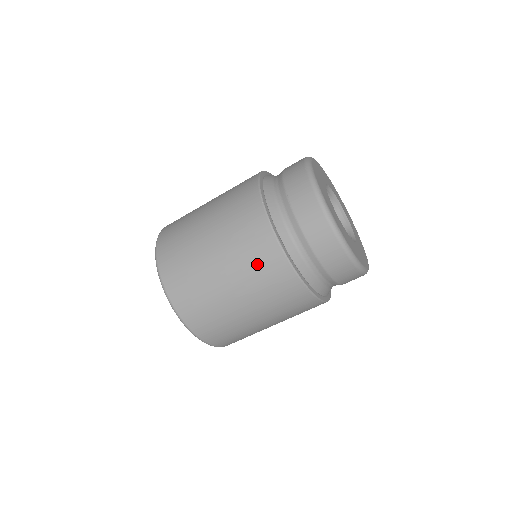
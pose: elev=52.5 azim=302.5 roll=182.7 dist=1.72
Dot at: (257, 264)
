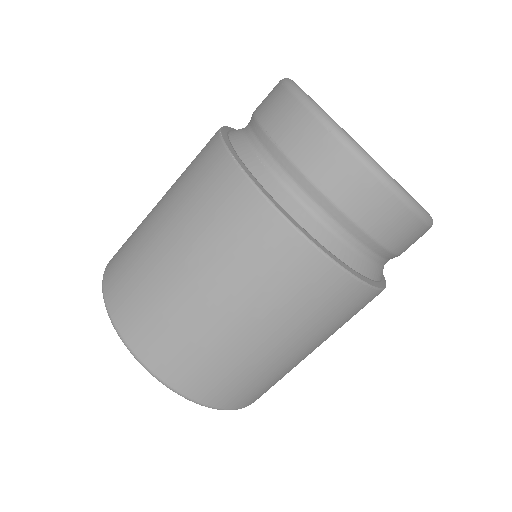
Dot at: (244, 248)
